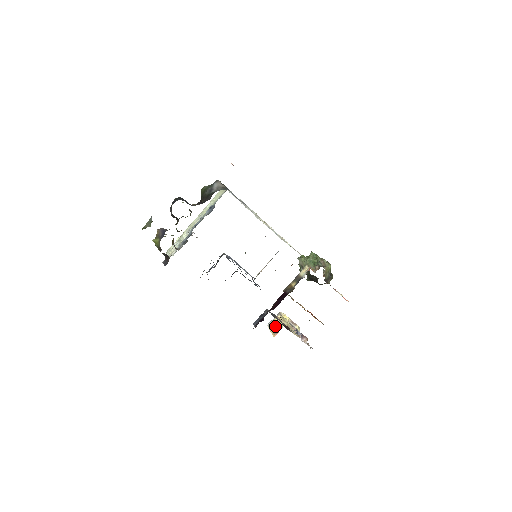
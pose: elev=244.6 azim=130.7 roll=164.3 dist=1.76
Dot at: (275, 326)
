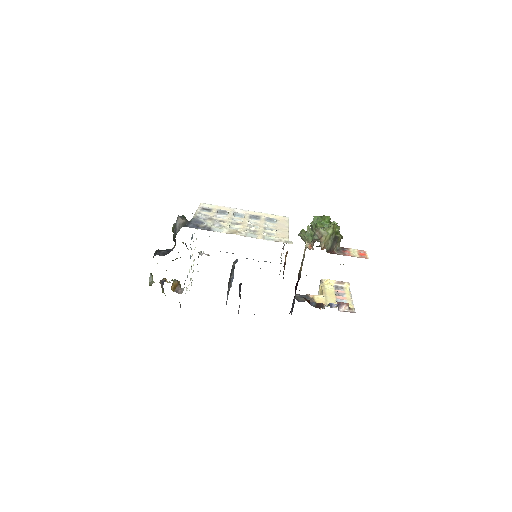
Dot at: occluded
